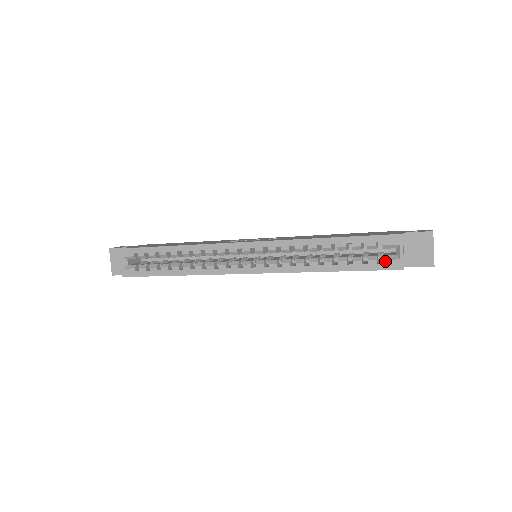
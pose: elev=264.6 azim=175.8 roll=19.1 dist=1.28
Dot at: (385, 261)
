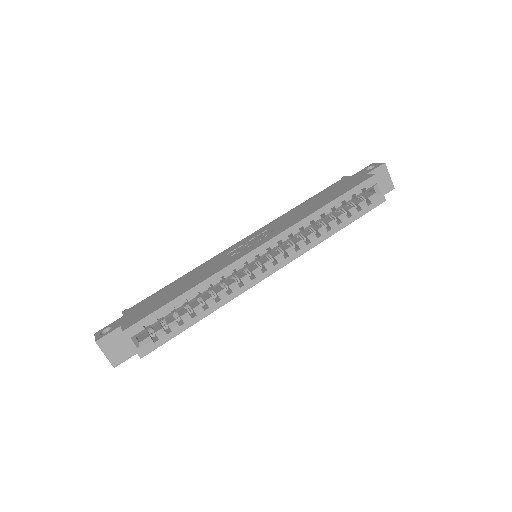
Dot at: (372, 201)
